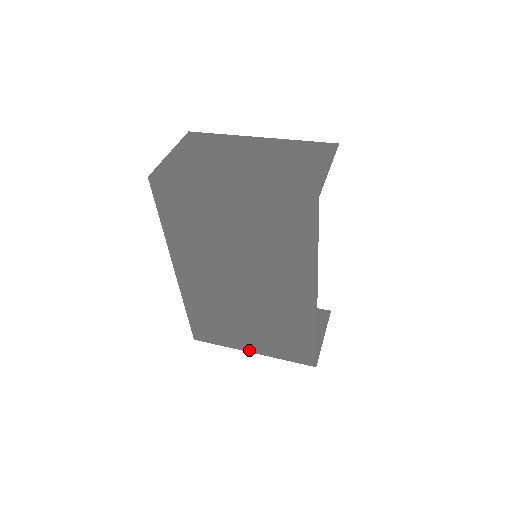
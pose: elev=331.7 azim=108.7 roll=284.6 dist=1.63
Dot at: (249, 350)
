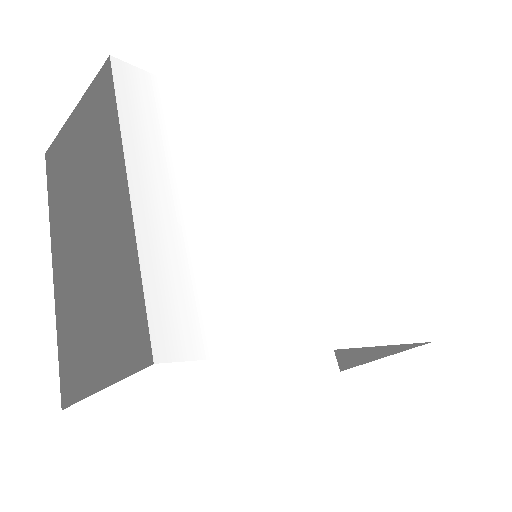
Dot at: occluded
